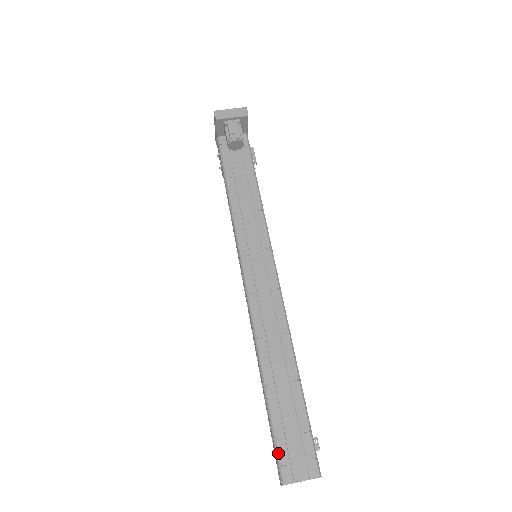
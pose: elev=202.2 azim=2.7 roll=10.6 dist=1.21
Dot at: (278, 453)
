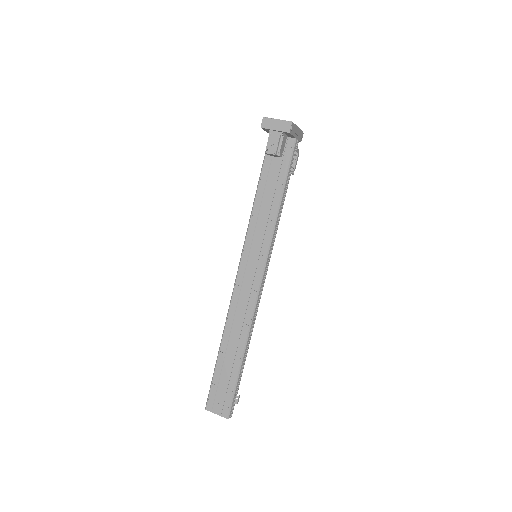
Dot at: (210, 392)
